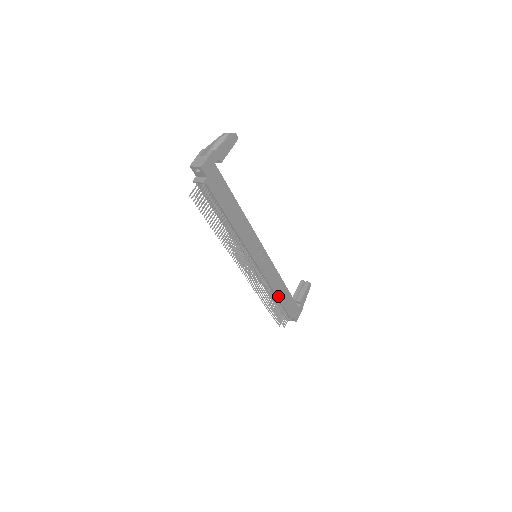
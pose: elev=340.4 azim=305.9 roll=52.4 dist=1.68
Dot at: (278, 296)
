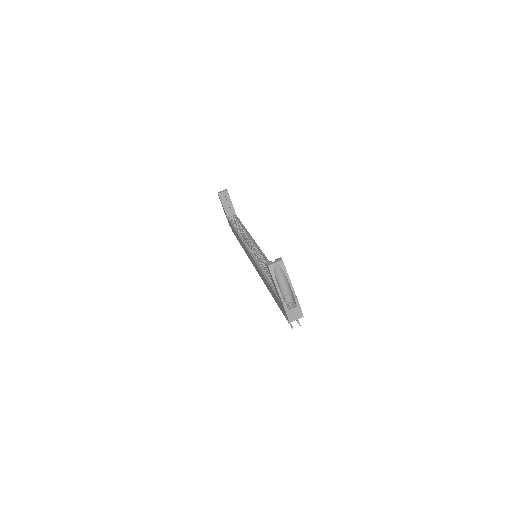
Dot at: occluded
